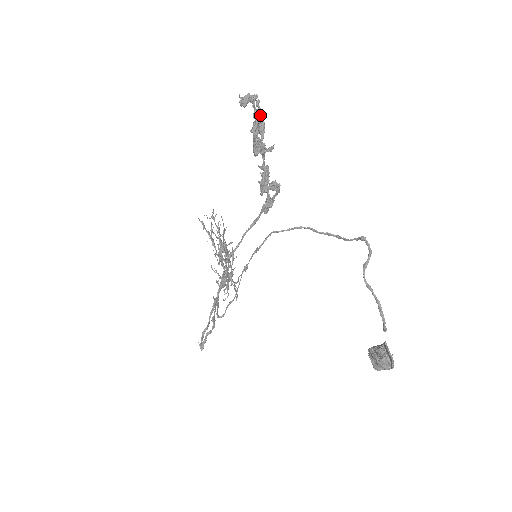
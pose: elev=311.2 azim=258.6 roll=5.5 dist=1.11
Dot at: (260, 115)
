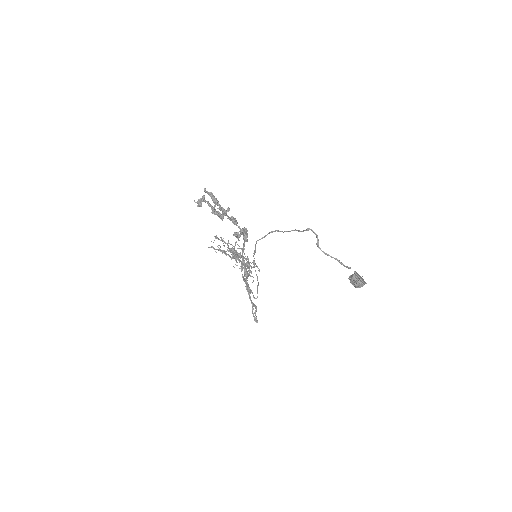
Dot at: (211, 196)
